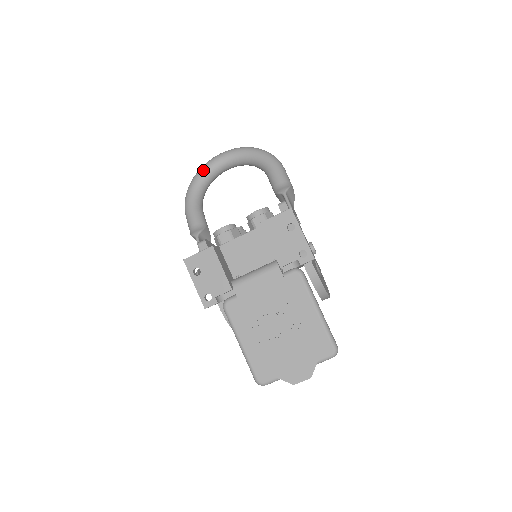
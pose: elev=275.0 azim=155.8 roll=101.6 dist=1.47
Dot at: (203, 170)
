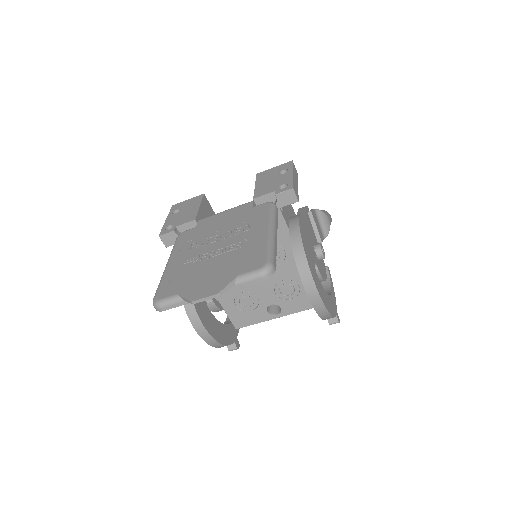
Dot at: occluded
